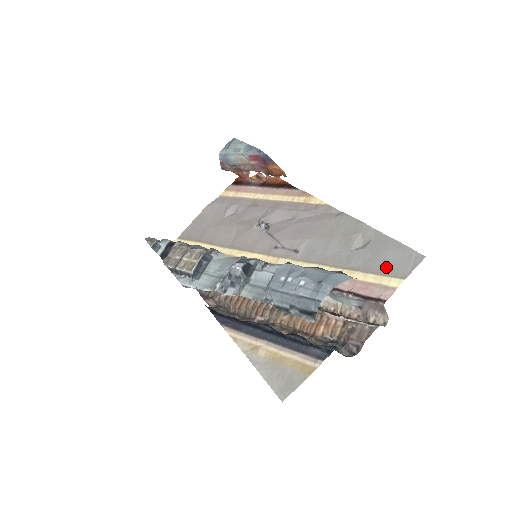
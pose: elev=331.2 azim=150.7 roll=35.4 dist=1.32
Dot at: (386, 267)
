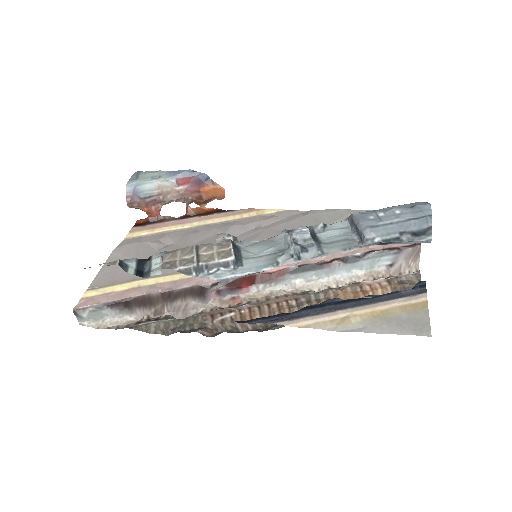
Dot at: occluded
